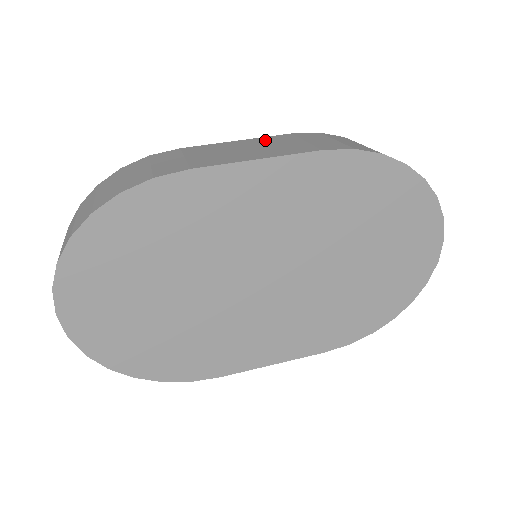
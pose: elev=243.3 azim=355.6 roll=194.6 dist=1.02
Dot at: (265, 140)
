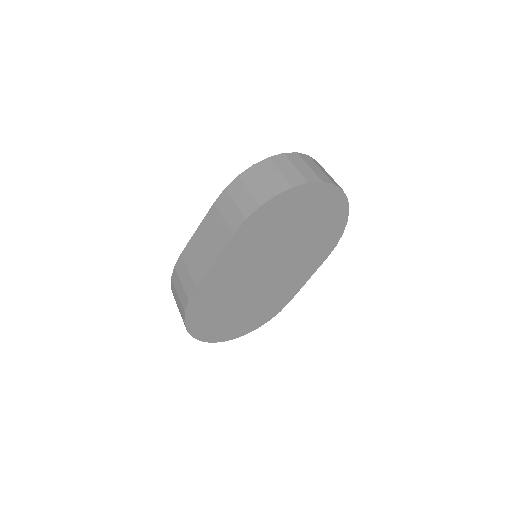
Dot at: (207, 224)
